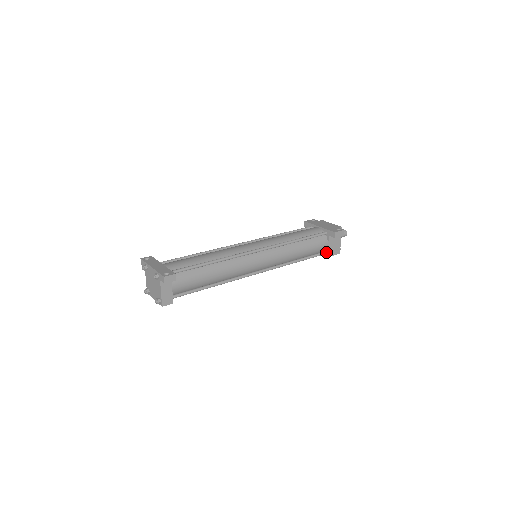
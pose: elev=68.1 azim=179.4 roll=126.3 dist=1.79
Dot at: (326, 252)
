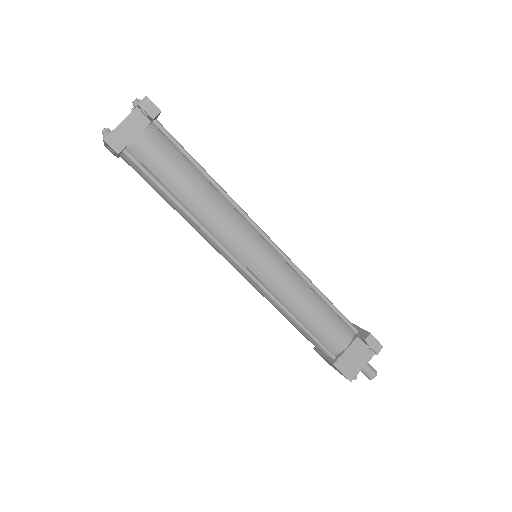
Dot at: (337, 357)
